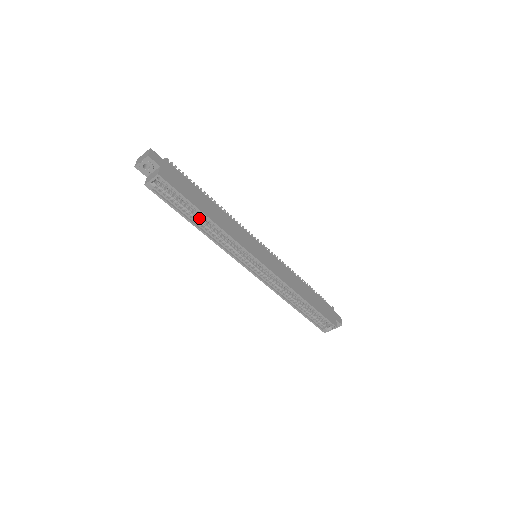
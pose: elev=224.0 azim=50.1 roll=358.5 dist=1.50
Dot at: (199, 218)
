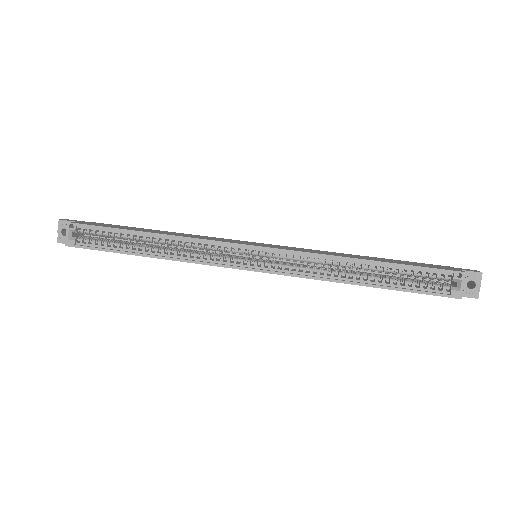
Dot at: (145, 246)
